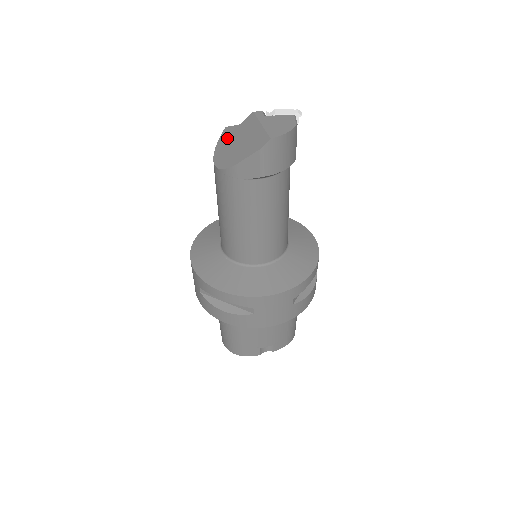
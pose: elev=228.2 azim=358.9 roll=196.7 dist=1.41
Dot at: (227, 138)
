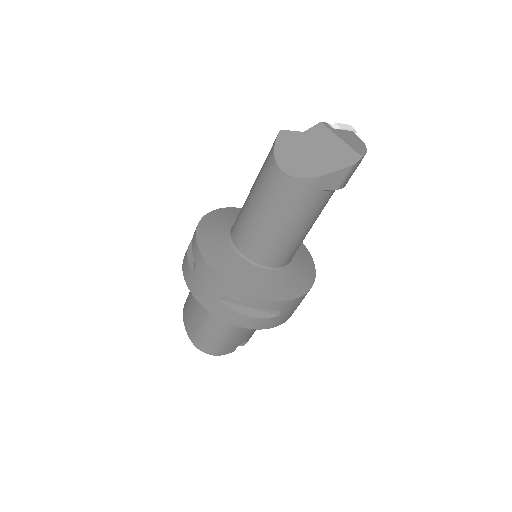
Dot at: (291, 144)
